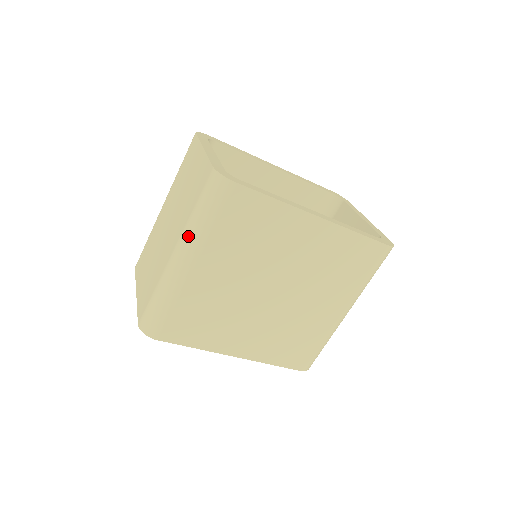
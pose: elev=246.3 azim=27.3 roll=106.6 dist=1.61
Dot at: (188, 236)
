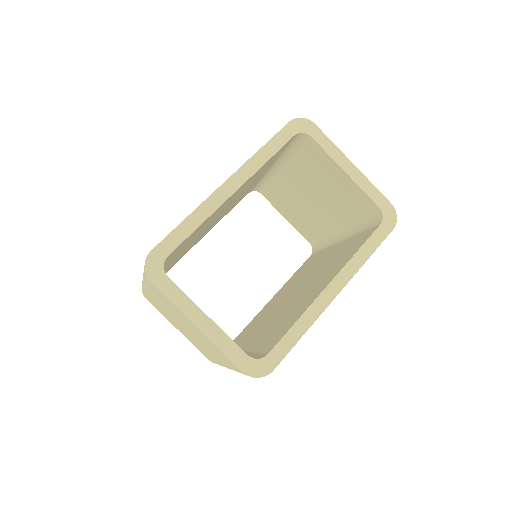
Dot at: occluded
